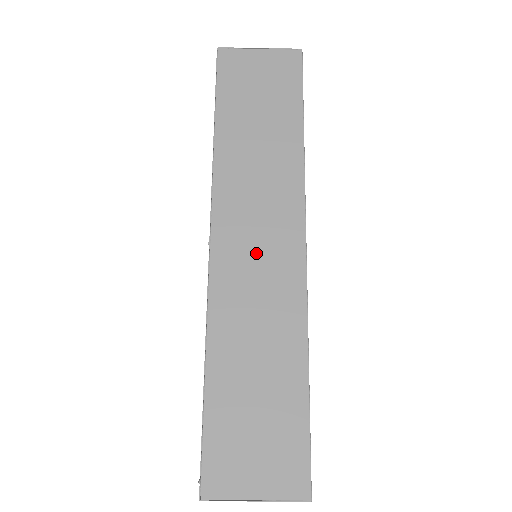
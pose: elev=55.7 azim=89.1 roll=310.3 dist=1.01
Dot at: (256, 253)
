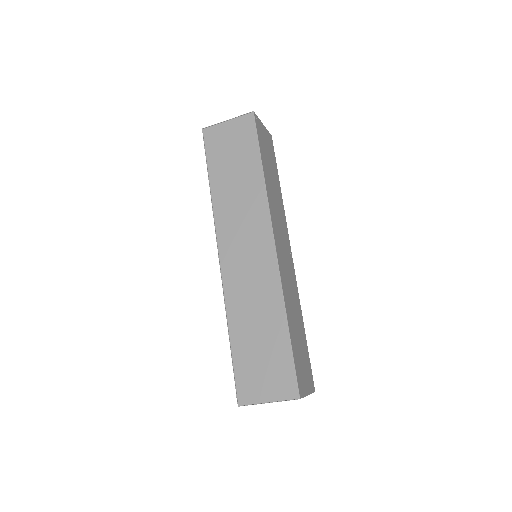
Dot at: (246, 257)
